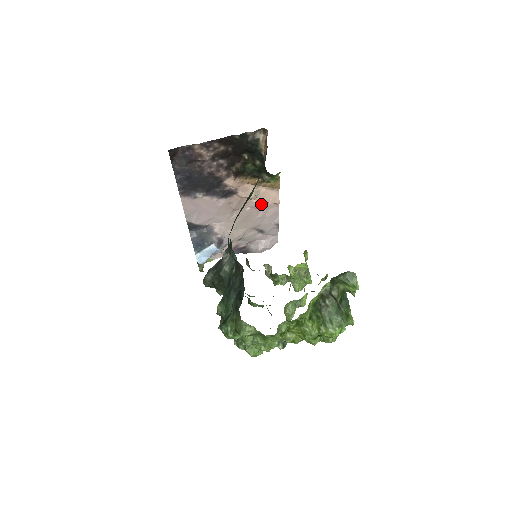
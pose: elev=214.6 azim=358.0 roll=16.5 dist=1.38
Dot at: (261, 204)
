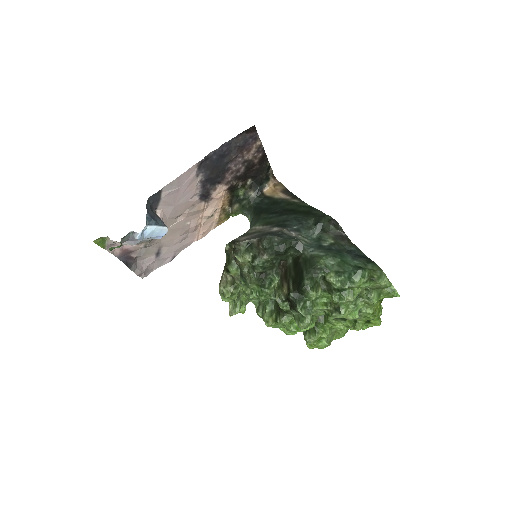
Dot at: (196, 228)
